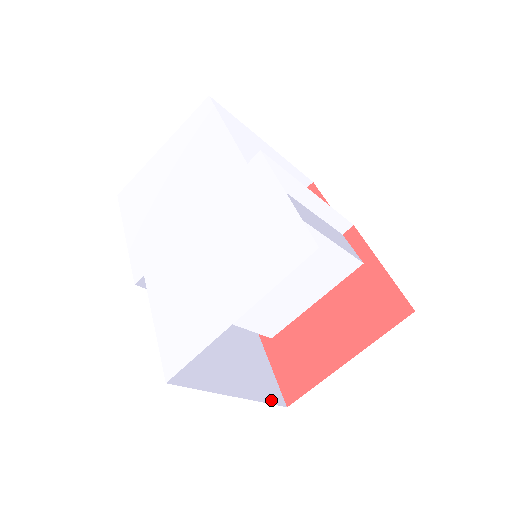
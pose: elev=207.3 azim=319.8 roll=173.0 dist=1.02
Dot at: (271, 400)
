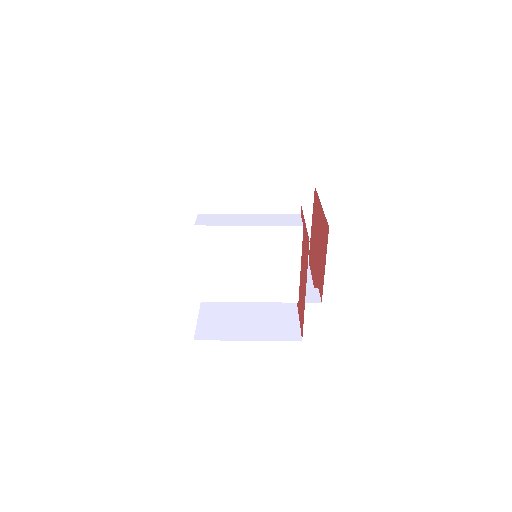
Dot at: (286, 339)
